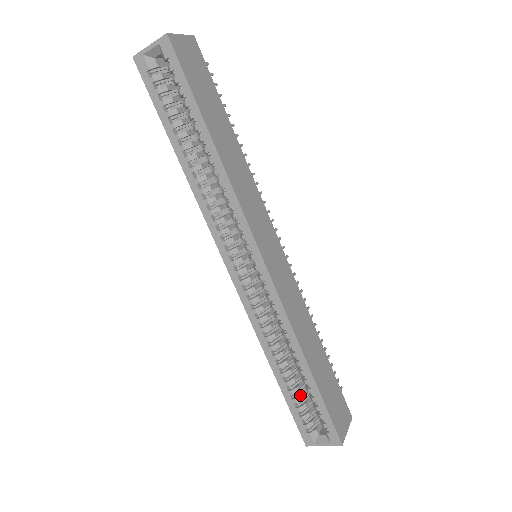
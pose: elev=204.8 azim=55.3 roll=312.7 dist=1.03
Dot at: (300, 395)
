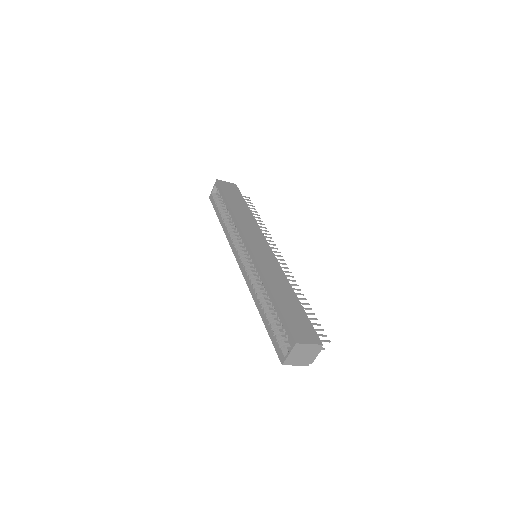
Dot at: (275, 324)
